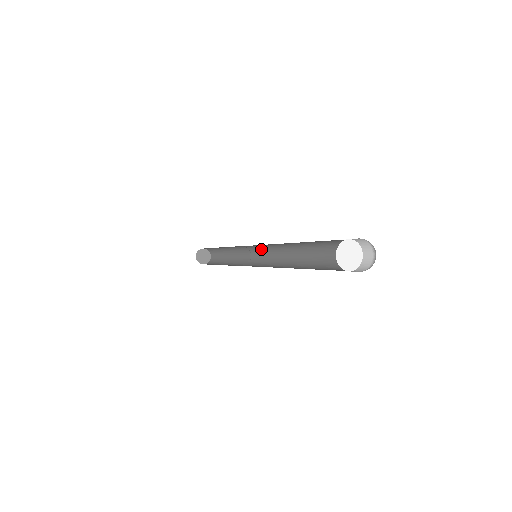
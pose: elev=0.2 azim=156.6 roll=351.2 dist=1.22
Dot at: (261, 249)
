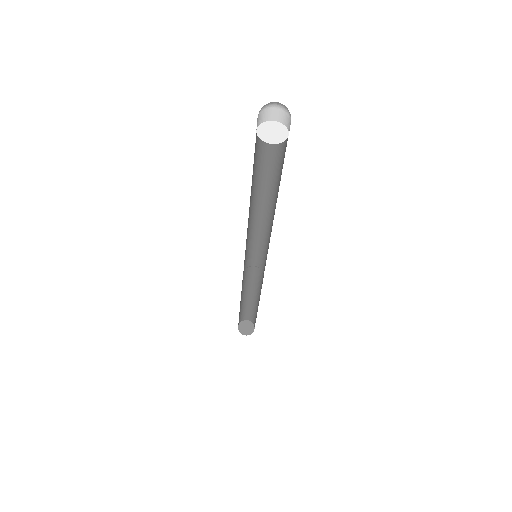
Dot at: (259, 250)
